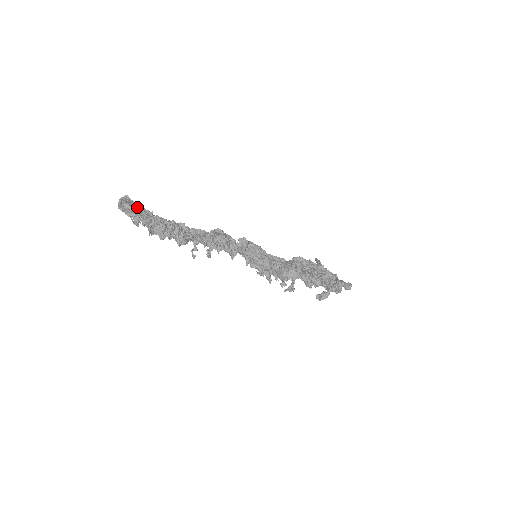
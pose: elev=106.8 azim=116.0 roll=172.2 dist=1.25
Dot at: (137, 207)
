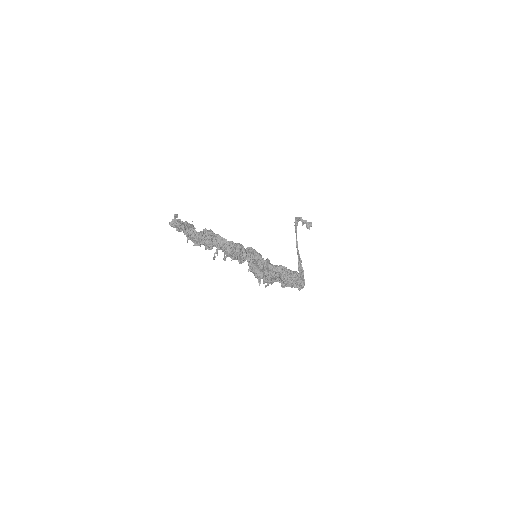
Dot at: (184, 230)
